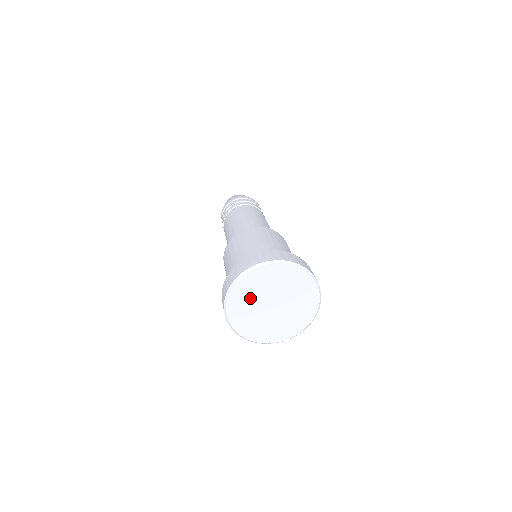
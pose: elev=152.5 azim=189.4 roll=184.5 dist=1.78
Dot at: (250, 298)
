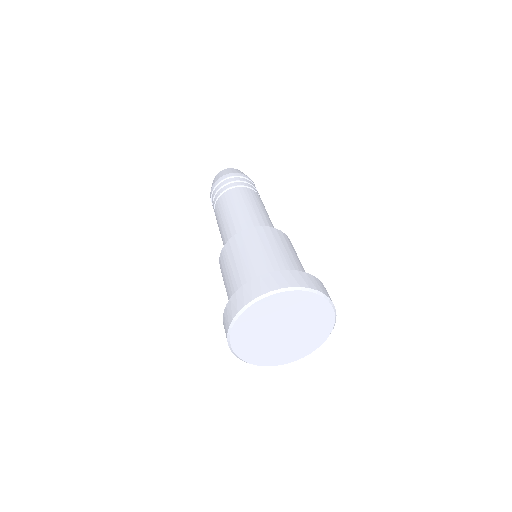
Dot at: (264, 319)
